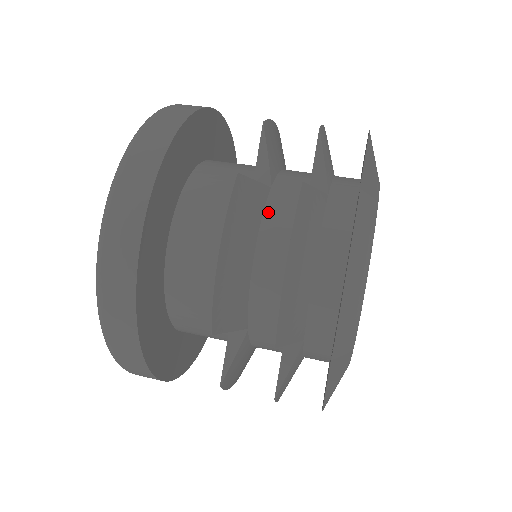
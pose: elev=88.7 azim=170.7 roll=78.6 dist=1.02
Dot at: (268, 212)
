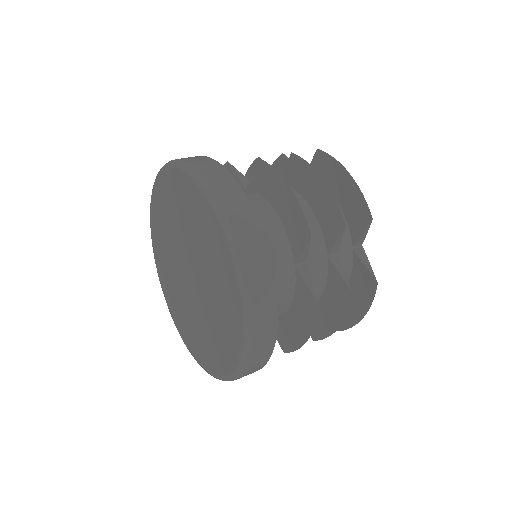
Dot at: occluded
